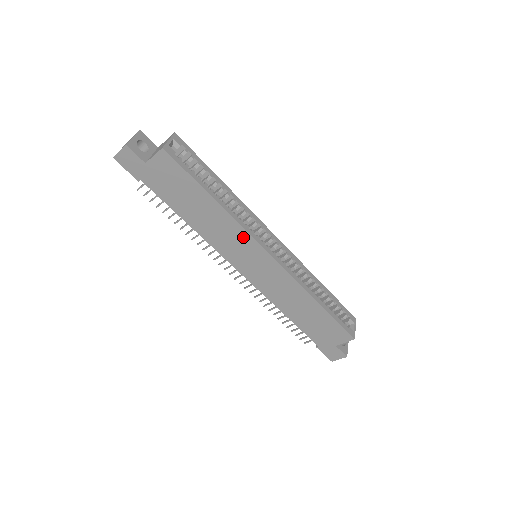
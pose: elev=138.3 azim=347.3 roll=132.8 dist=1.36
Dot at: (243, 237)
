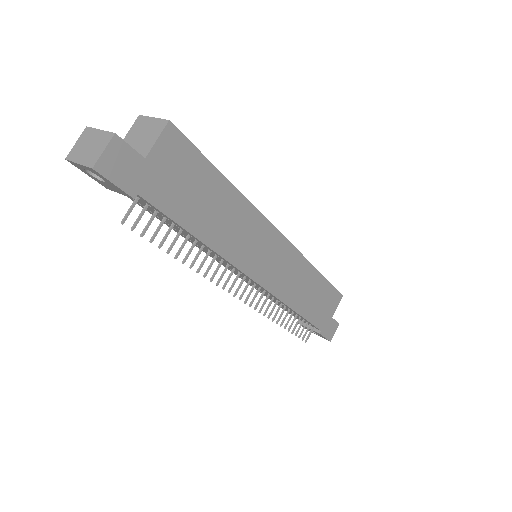
Dot at: (259, 225)
